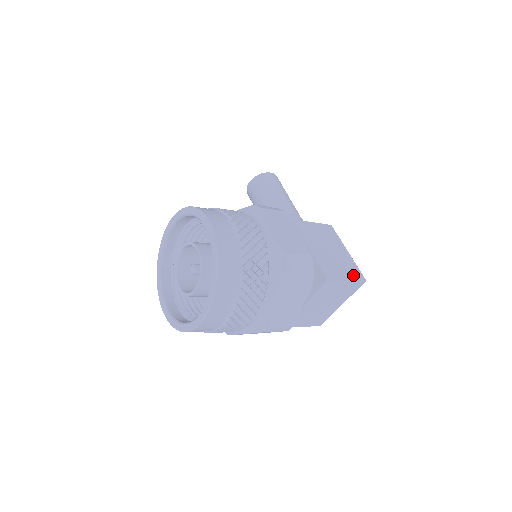
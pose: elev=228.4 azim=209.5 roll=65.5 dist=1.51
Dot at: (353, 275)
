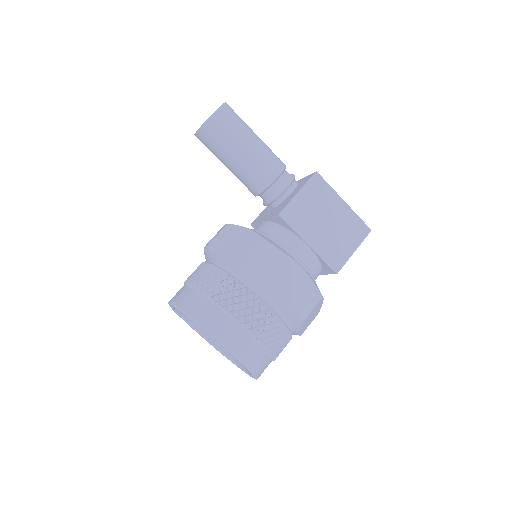
Dot at: (357, 236)
